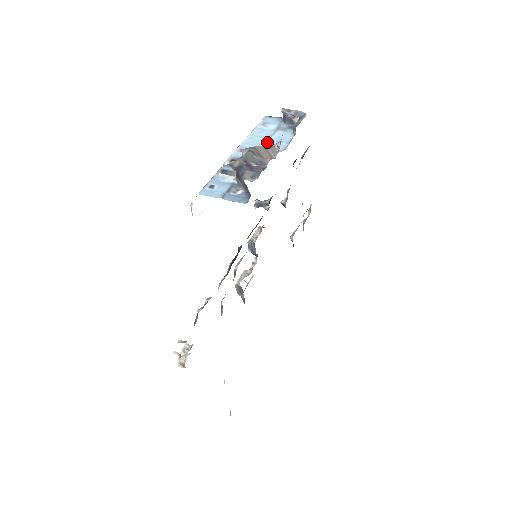
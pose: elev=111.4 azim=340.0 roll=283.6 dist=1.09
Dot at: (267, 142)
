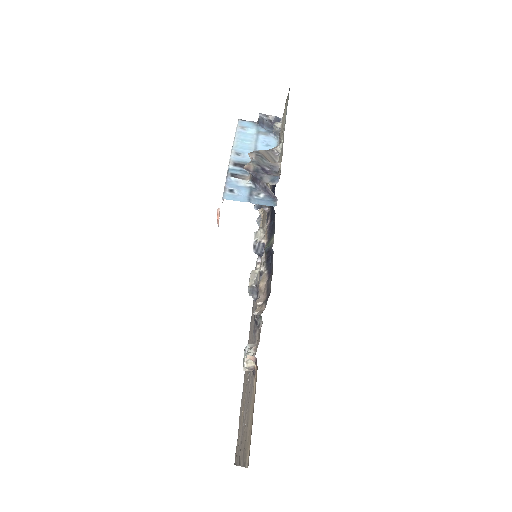
Dot at: (257, 146)
